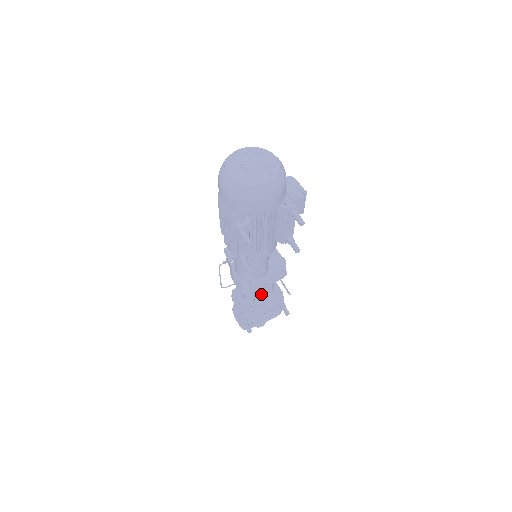
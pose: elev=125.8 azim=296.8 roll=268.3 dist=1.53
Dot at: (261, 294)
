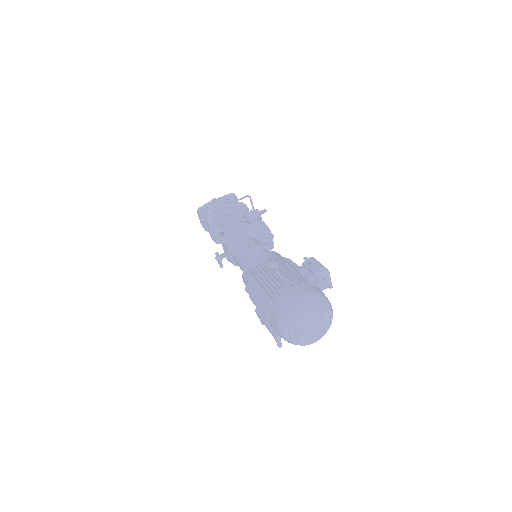
Dot at: occluded
